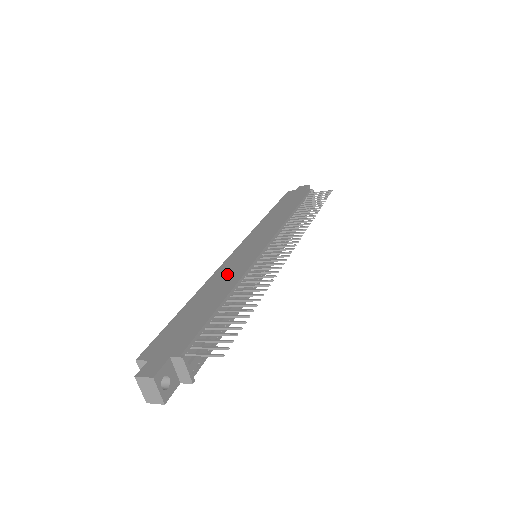
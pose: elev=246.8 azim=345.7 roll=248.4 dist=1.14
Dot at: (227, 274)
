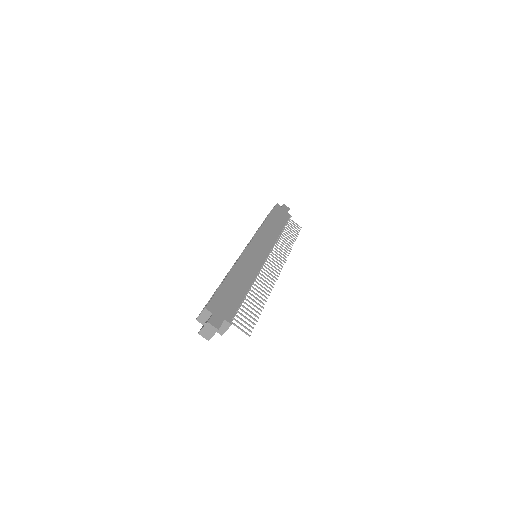
Dot at: (247, 267)
